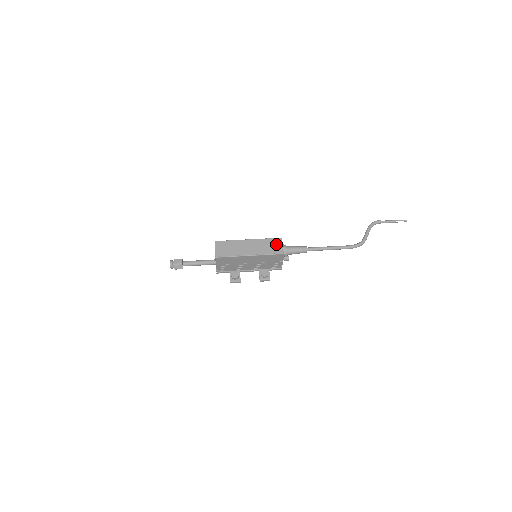
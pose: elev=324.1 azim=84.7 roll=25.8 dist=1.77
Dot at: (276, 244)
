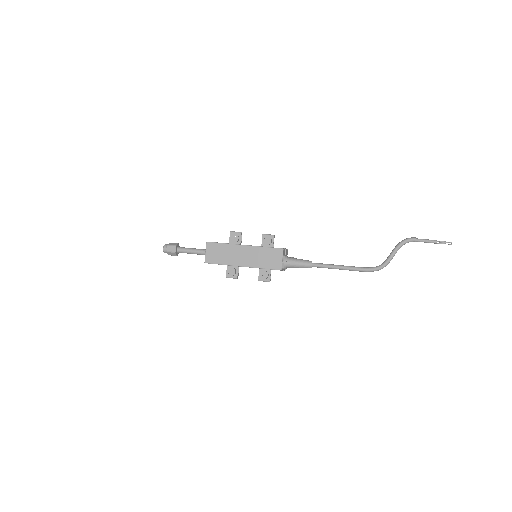
Dot at: (275, 256)
